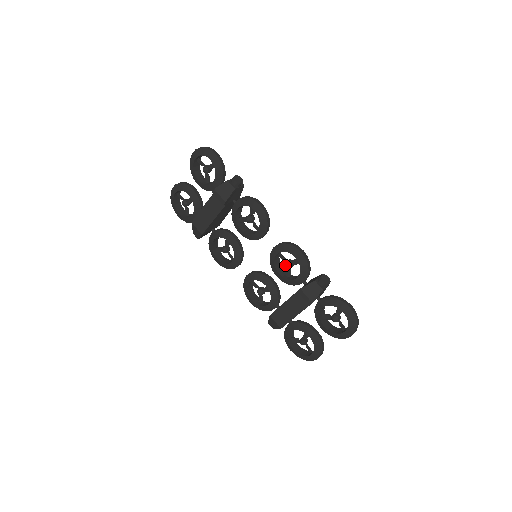
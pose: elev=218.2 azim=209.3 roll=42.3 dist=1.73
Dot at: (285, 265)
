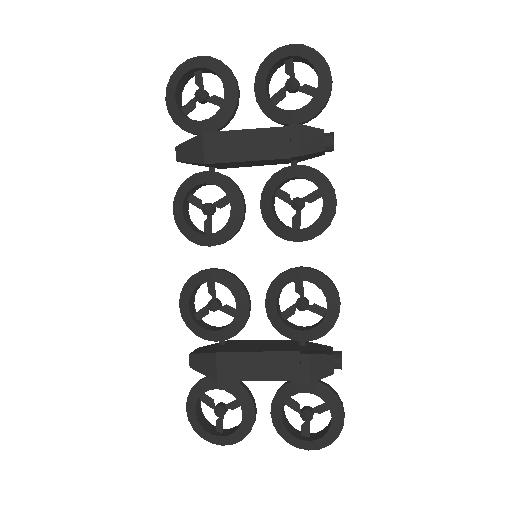
Dot at: (300, 303)
